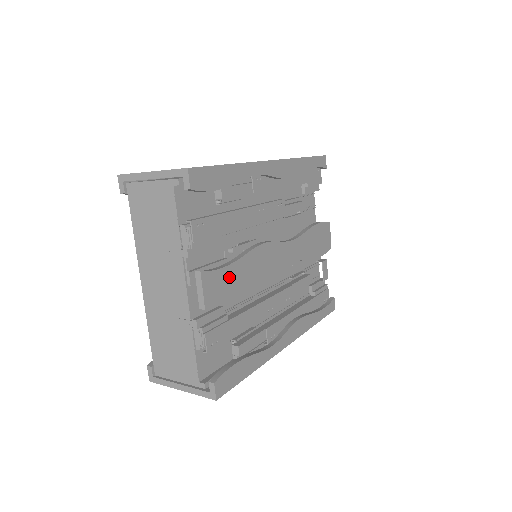
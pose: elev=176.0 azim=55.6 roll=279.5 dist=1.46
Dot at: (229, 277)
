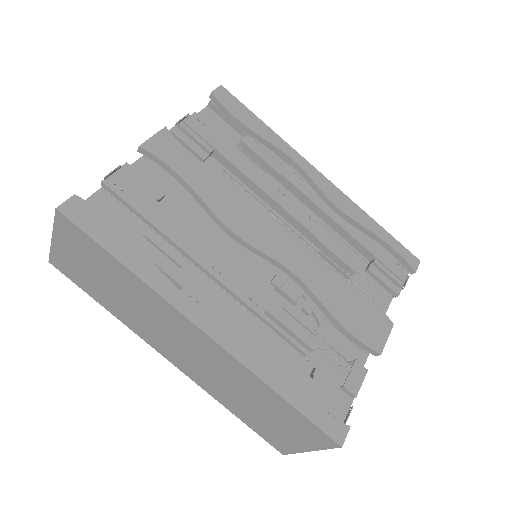
Dot at: (190, 166)
